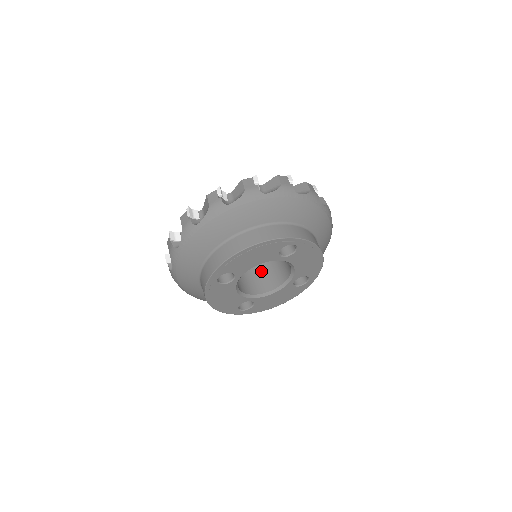
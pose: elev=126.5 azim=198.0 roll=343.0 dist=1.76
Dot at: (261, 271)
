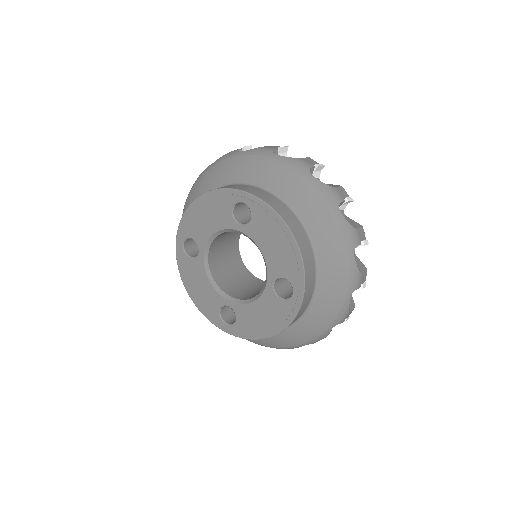
Dot at: occluded
